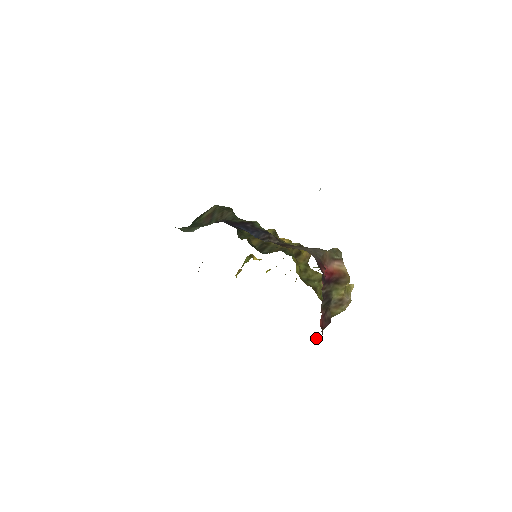
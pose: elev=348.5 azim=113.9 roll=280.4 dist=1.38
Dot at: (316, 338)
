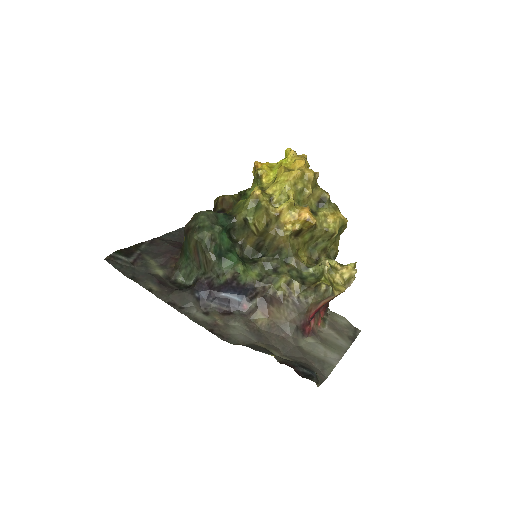
Dot at: occluded
